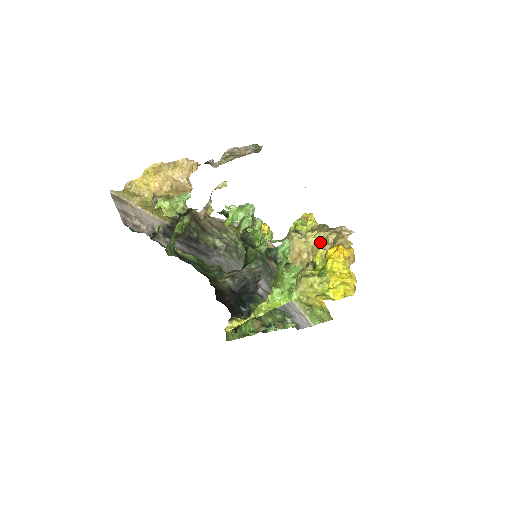
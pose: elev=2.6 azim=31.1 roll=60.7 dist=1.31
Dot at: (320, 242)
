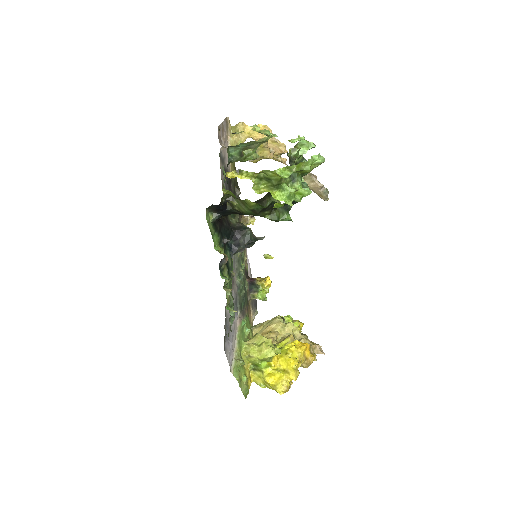
Dot at: occluded
